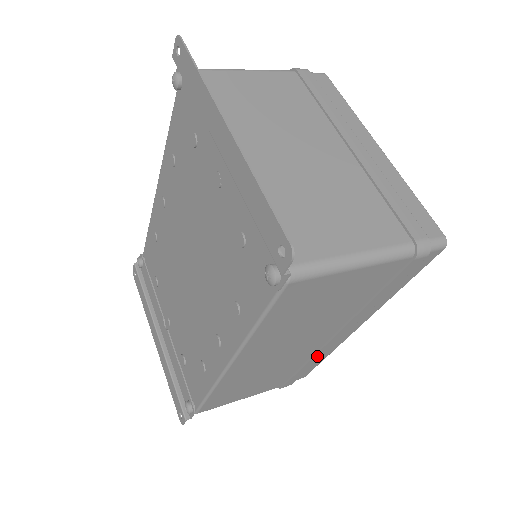
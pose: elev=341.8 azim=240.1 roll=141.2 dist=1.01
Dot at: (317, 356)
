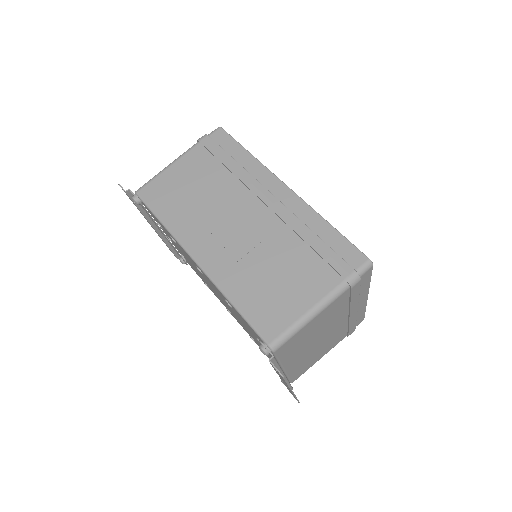
Dot at: occluded
